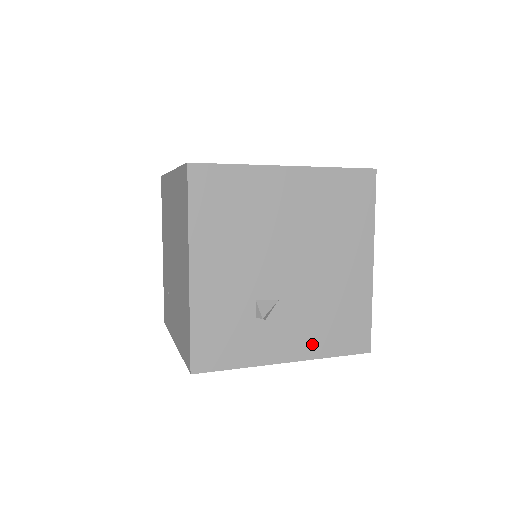
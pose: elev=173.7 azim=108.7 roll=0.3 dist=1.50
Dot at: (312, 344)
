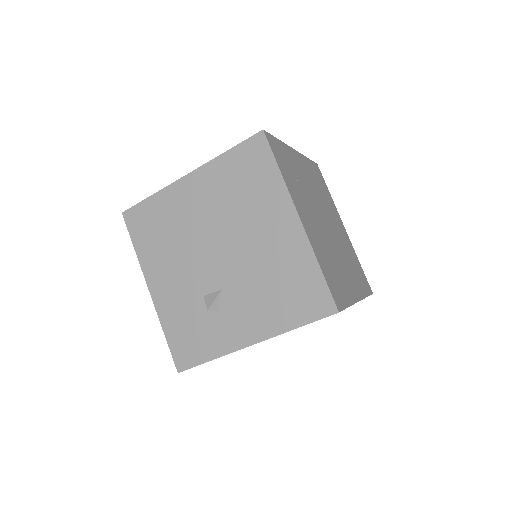
Dot at: (269, 321)
